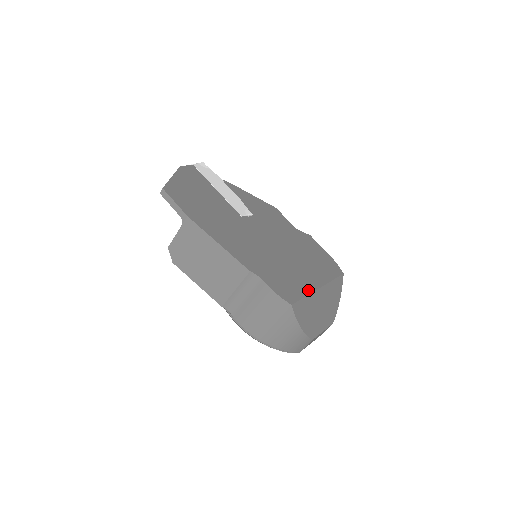
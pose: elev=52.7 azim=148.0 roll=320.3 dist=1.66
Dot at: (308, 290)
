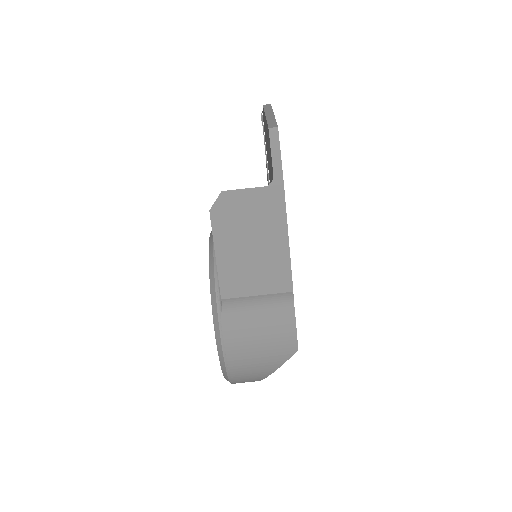
Dot at: occluded
